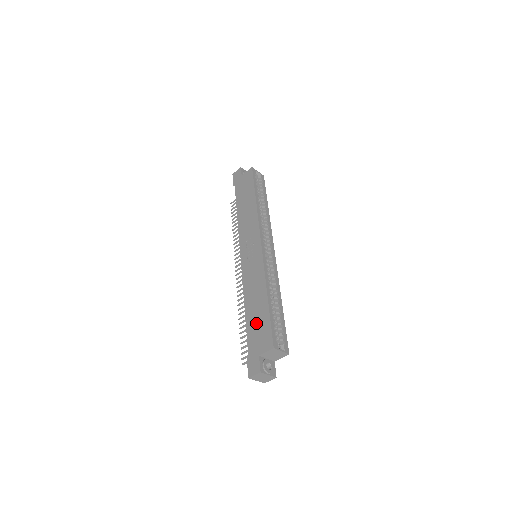
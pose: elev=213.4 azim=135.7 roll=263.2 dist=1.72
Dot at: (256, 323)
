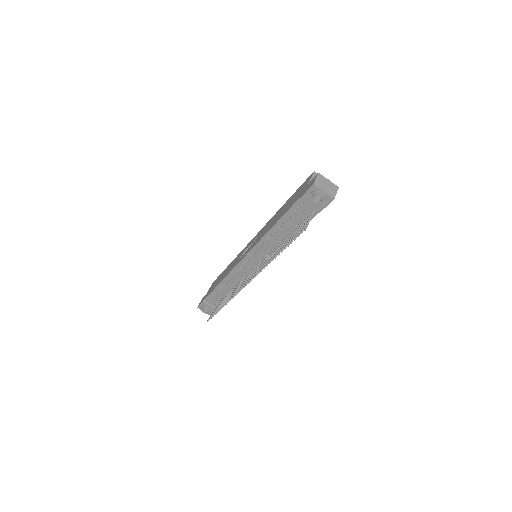
Dot at: (288, 204)
